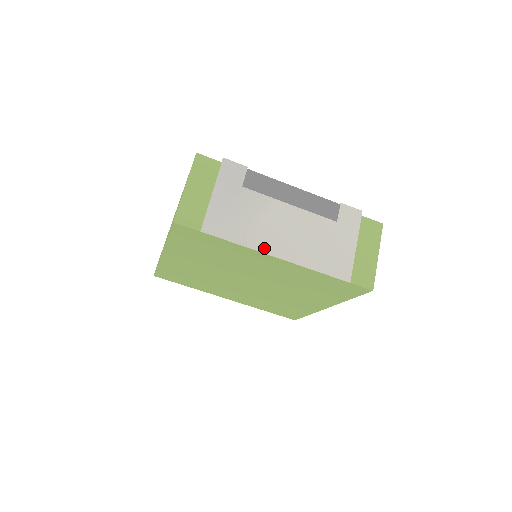
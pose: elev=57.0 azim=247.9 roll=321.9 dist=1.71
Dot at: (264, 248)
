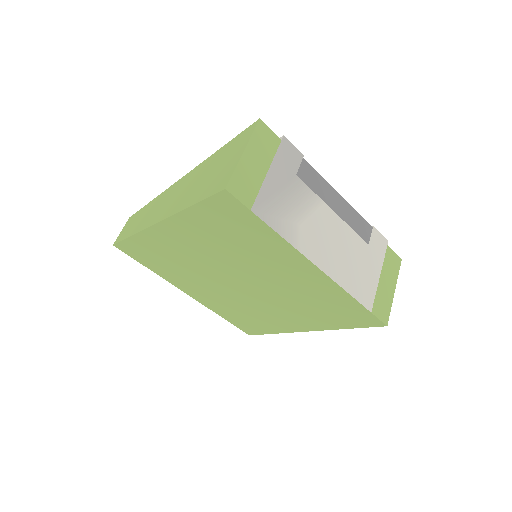
Dot at: (306, 251)
